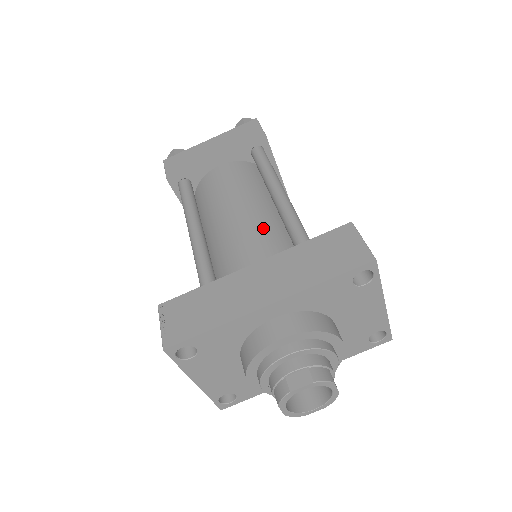
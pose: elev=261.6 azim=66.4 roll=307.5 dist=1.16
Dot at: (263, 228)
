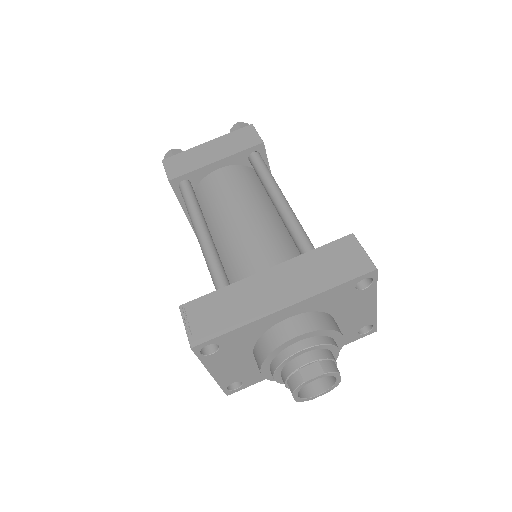
Dot at: (269, 233)
